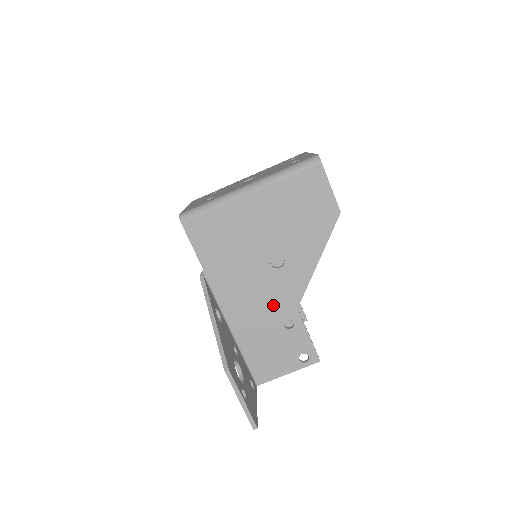
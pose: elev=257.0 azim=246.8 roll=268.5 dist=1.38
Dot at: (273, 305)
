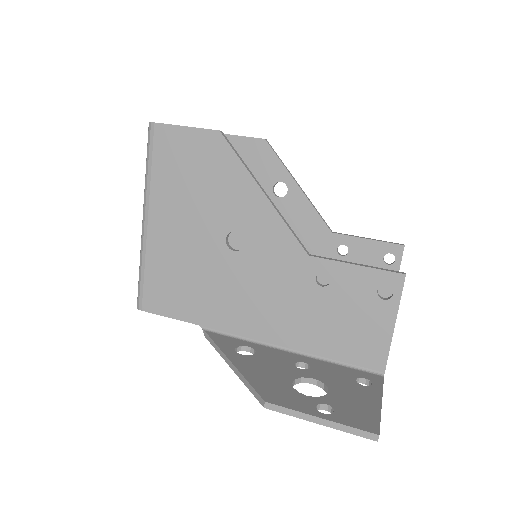
Dot at: (285, 281)
